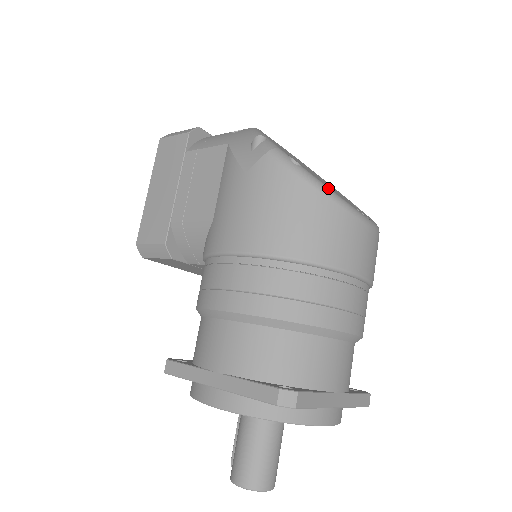
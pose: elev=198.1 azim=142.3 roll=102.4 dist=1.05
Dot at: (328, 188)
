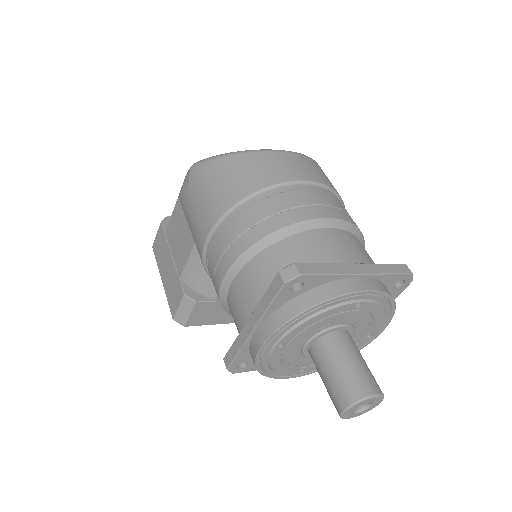
Dot at: (239, 151)
